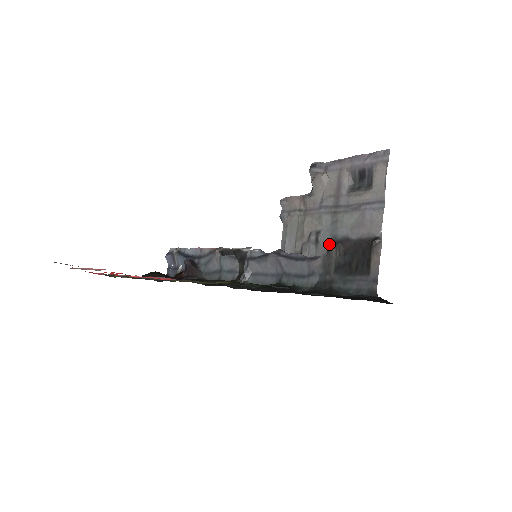
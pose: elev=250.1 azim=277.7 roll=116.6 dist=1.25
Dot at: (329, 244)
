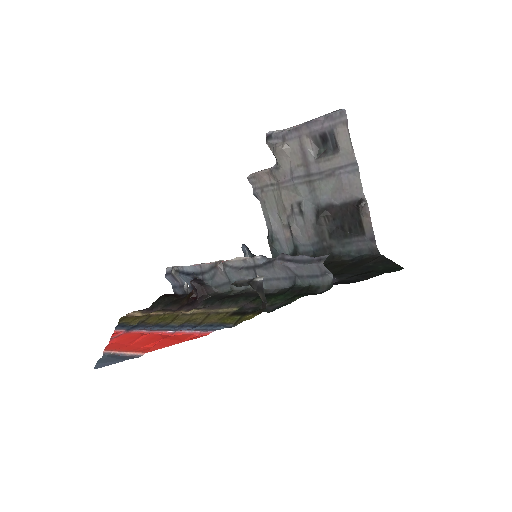
Dot at: (315, 213)
